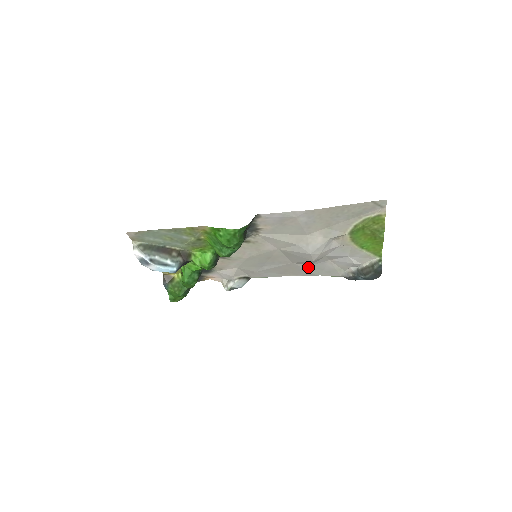
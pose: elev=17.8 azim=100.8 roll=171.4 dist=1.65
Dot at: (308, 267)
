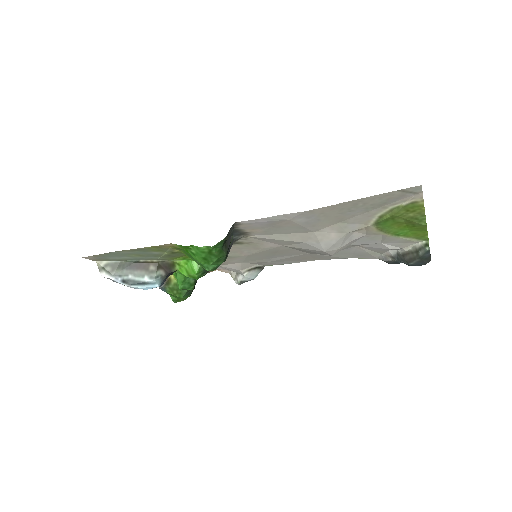
Dot at: occluded
